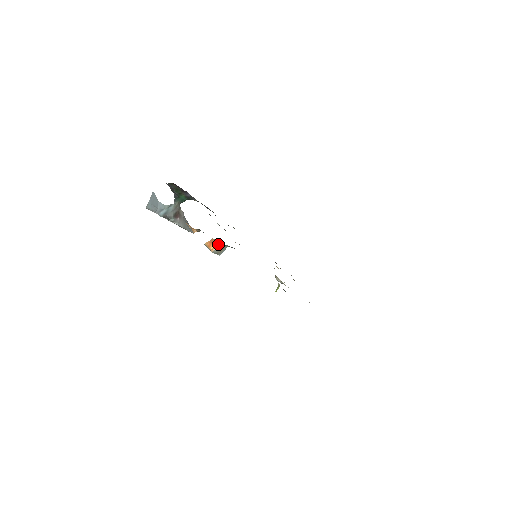
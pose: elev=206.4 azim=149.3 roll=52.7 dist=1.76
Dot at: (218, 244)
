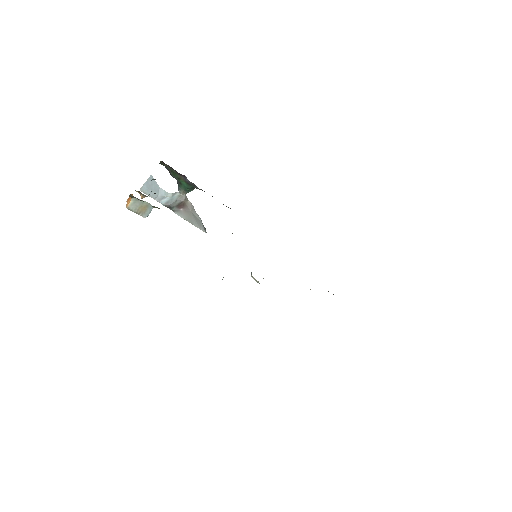
Dot at: (131, 197)
